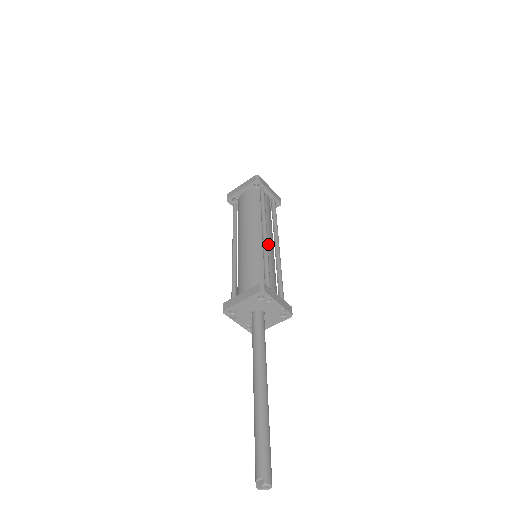
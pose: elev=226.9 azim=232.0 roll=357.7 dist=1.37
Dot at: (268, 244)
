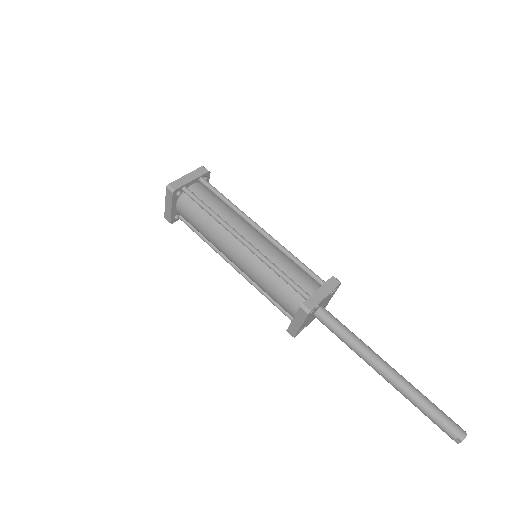
Dot at: (255, 244)
